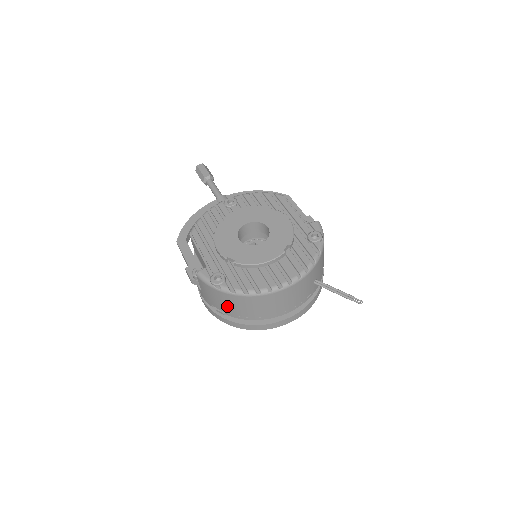
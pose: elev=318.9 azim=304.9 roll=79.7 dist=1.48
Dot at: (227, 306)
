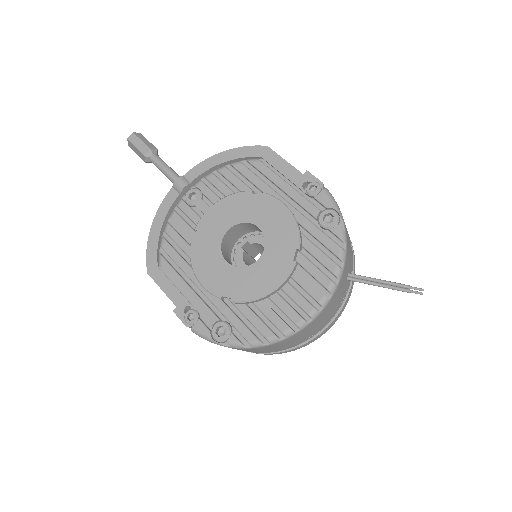
Dot at: occluded
